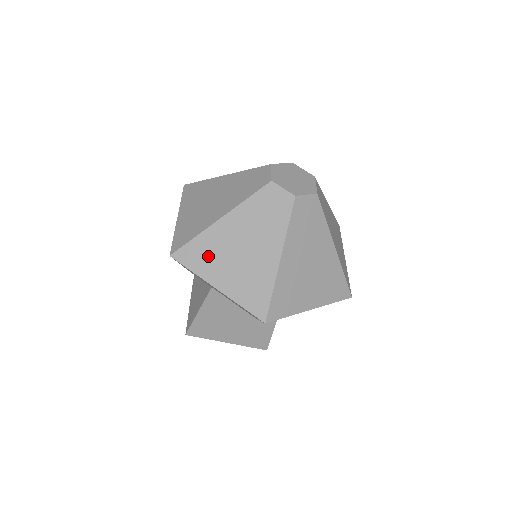
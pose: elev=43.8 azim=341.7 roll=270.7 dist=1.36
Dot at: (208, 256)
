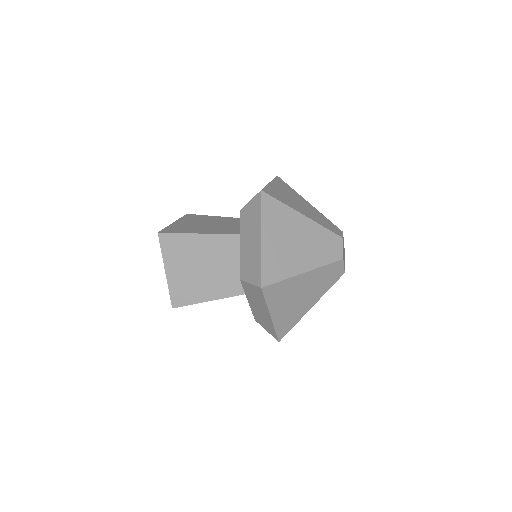
Dot at: (278, 219)
